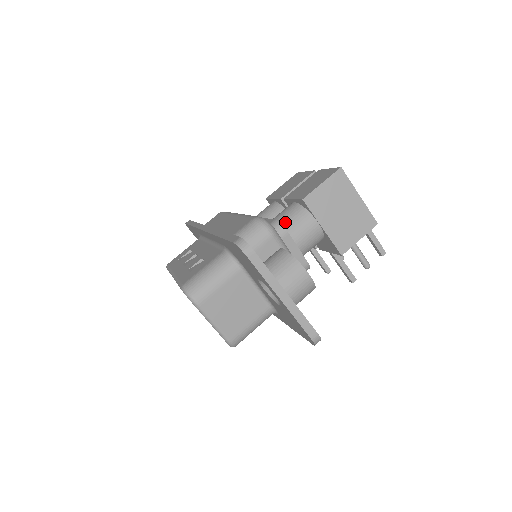
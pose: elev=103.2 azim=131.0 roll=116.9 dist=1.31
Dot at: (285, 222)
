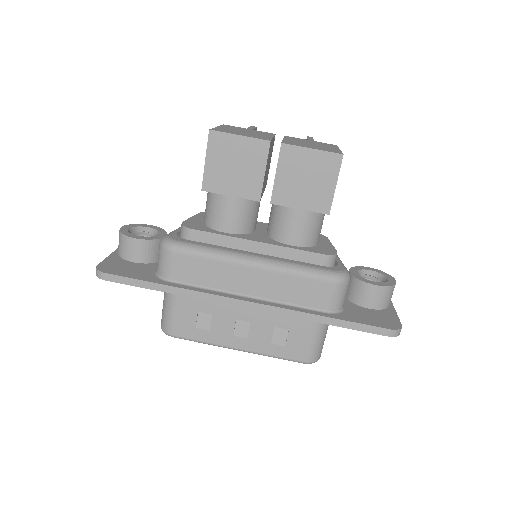
Dot at: (312, 237)
